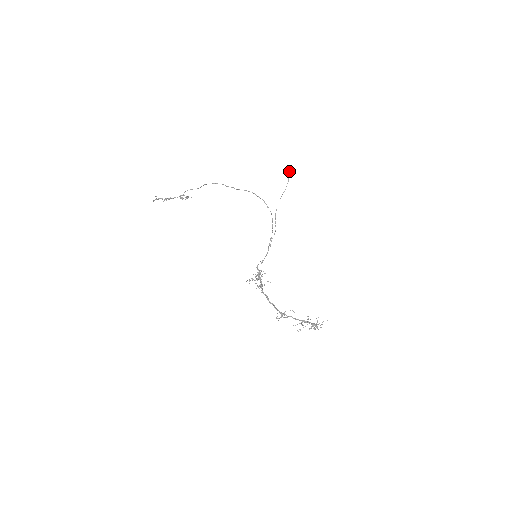
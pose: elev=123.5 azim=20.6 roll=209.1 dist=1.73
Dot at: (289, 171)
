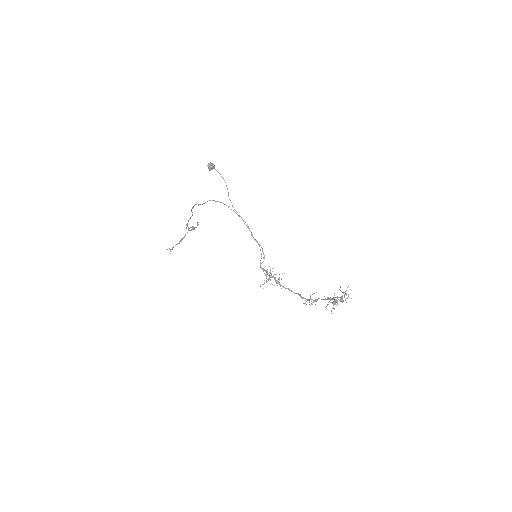
Dot at: (209, 166)
